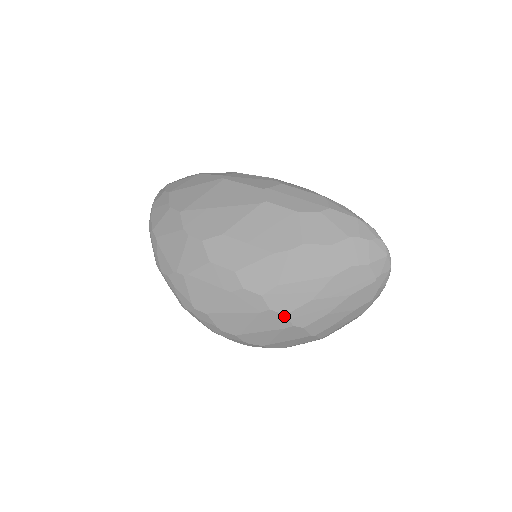
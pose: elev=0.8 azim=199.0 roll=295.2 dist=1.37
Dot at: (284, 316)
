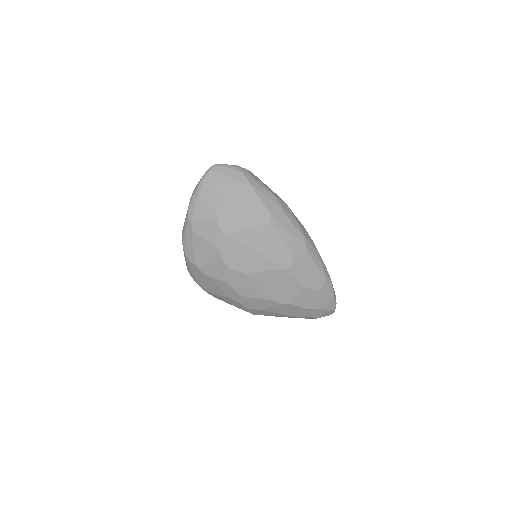
Dot at: occluded
